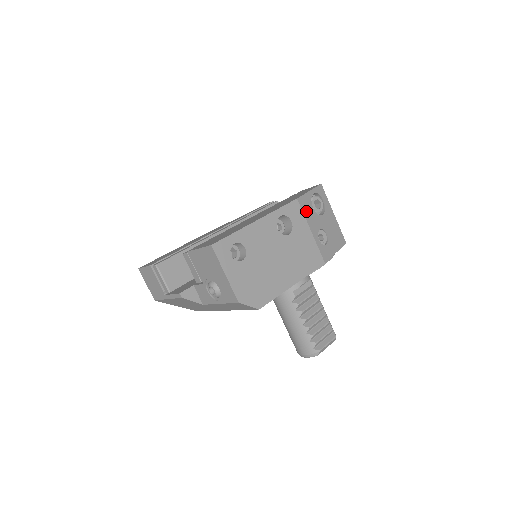
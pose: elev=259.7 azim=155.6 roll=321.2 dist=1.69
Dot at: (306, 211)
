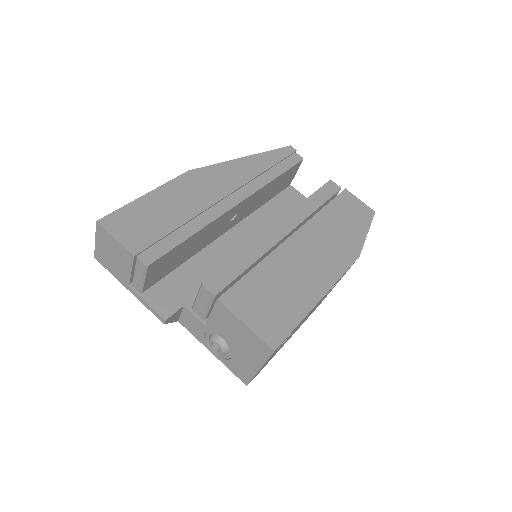
Dot at: occluded
